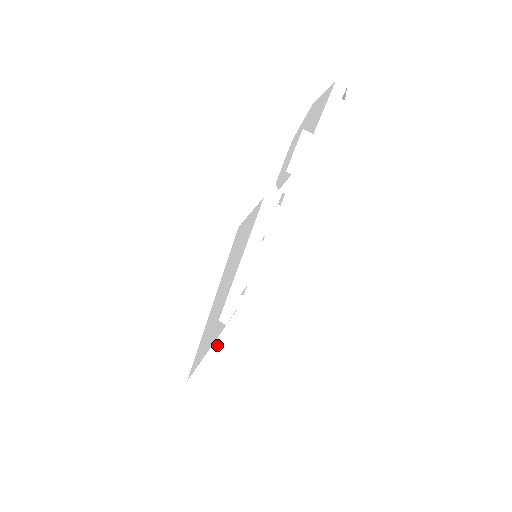
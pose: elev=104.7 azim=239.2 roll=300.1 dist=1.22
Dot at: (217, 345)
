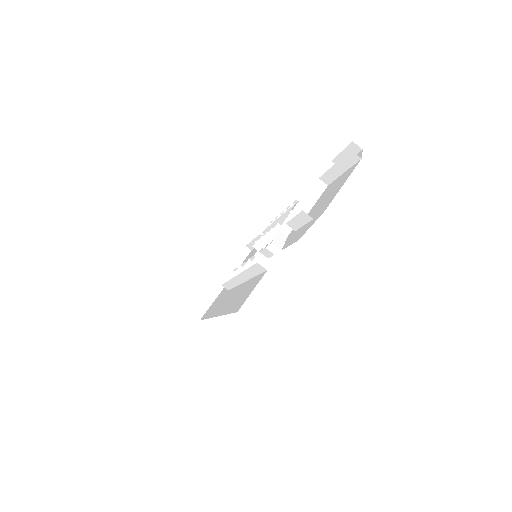
Dot at: (222, 283)
